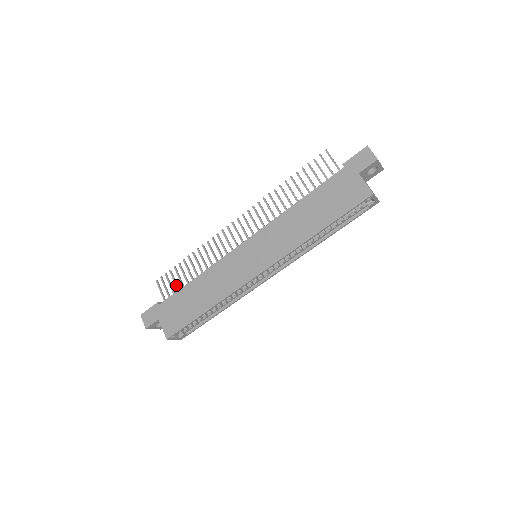
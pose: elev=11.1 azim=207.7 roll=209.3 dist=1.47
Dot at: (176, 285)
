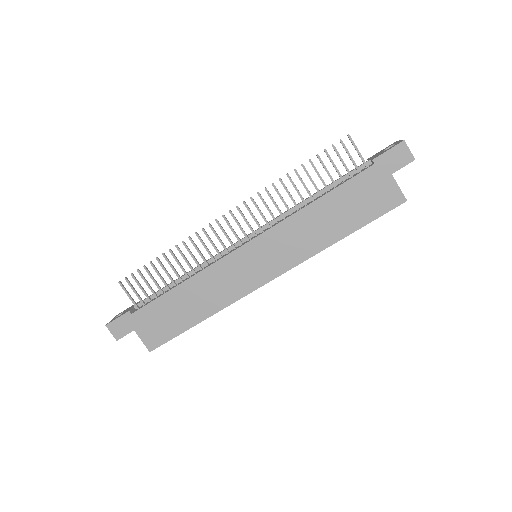
Dot at: (151, 289)
